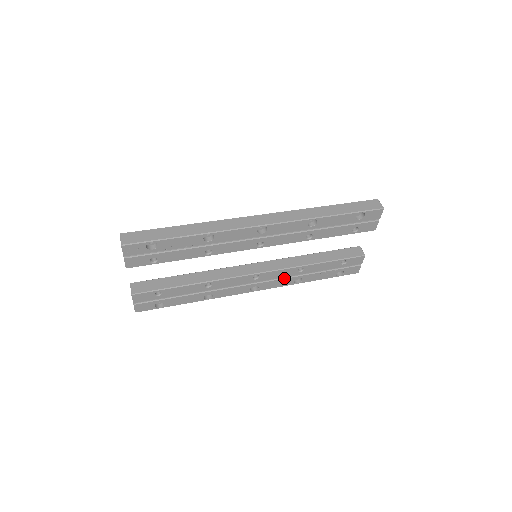
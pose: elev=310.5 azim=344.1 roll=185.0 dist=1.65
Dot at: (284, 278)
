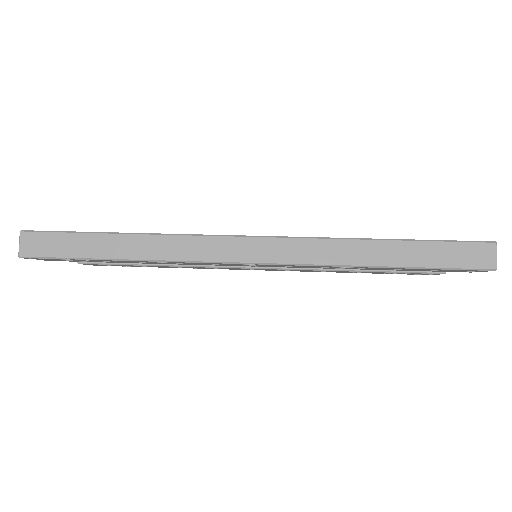
Dot at: occluded
